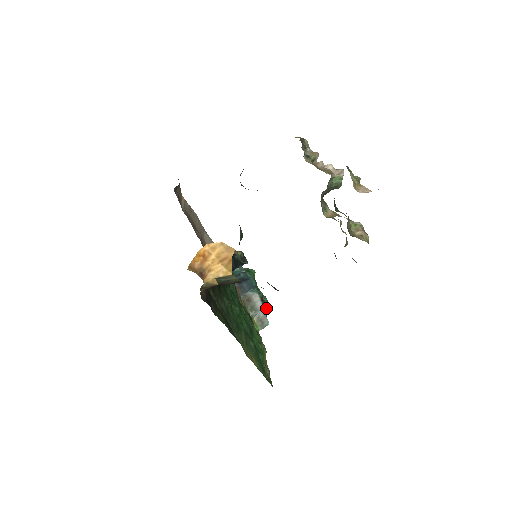
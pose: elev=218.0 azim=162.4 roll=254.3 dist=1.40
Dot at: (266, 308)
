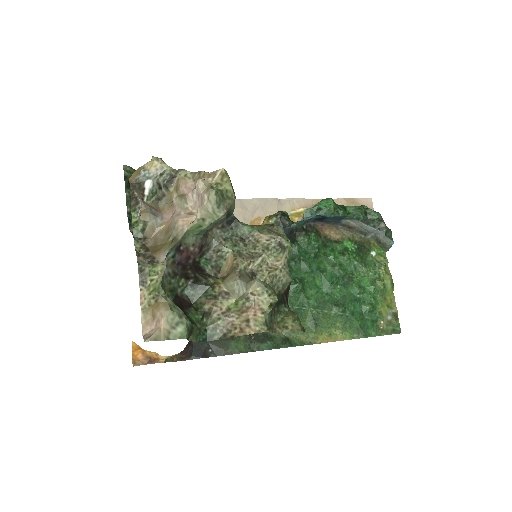
Dot at: (381, 227)
